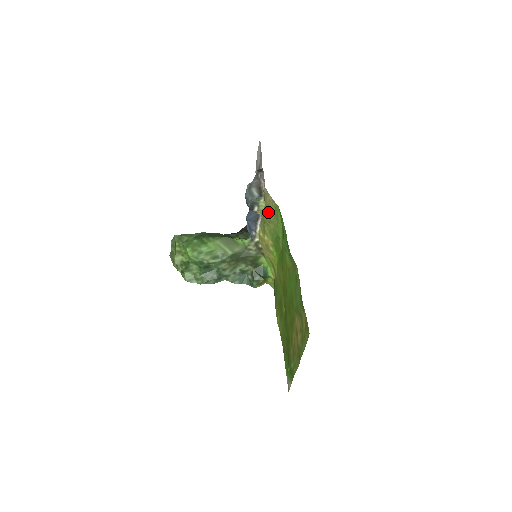
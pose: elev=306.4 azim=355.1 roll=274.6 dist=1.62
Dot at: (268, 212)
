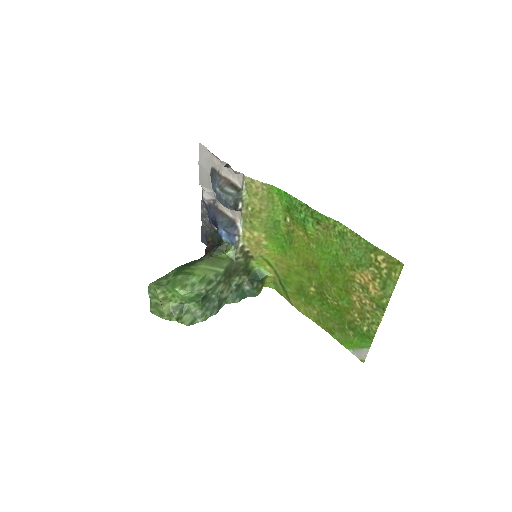
Dot at: (256, 202)
